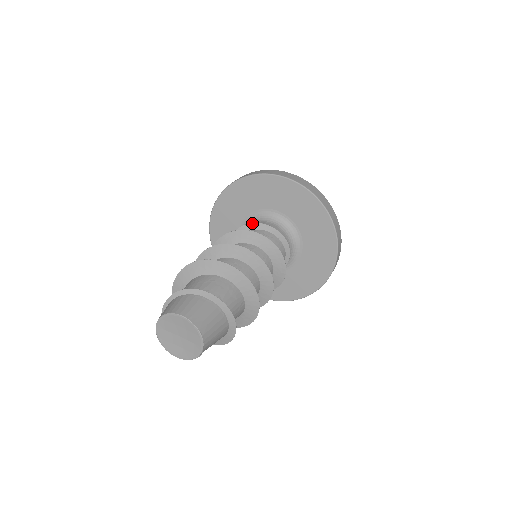
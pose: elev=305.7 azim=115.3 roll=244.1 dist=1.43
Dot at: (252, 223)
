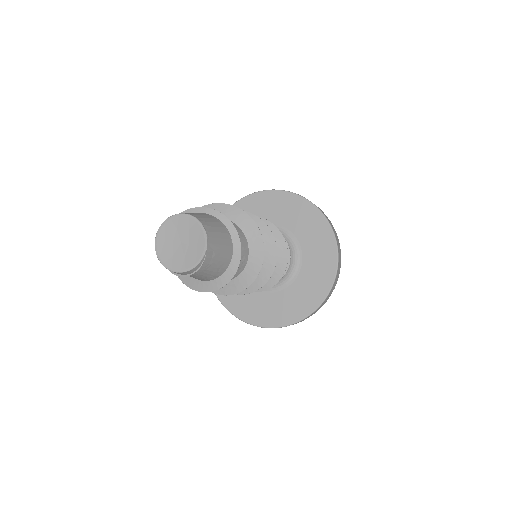
Dot at: occluded
